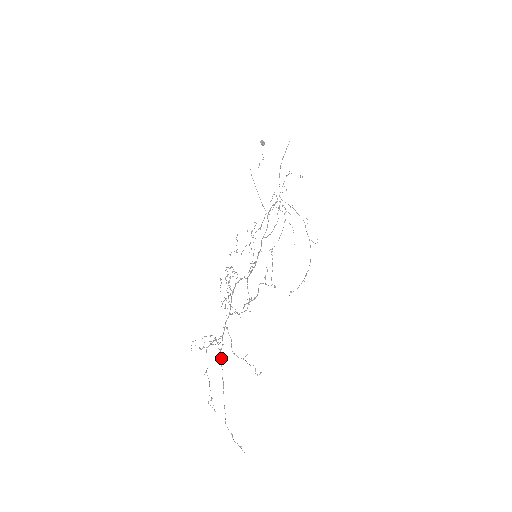
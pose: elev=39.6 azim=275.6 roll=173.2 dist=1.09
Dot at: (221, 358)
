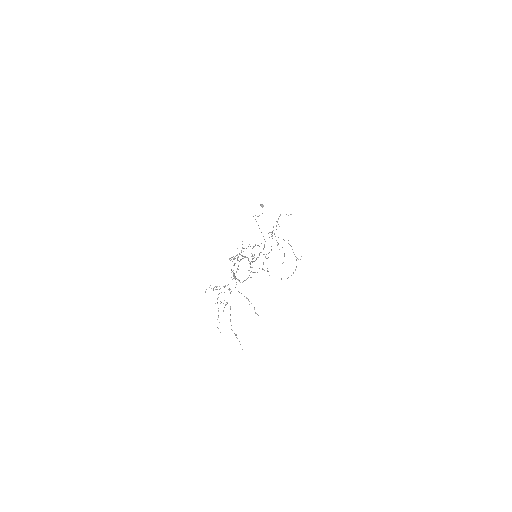
Dot at: (230, 292)
